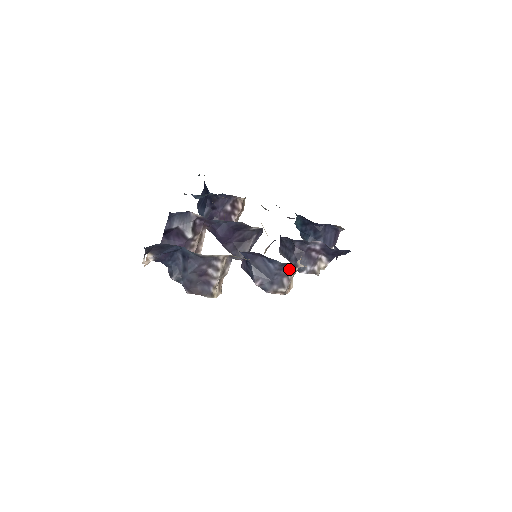
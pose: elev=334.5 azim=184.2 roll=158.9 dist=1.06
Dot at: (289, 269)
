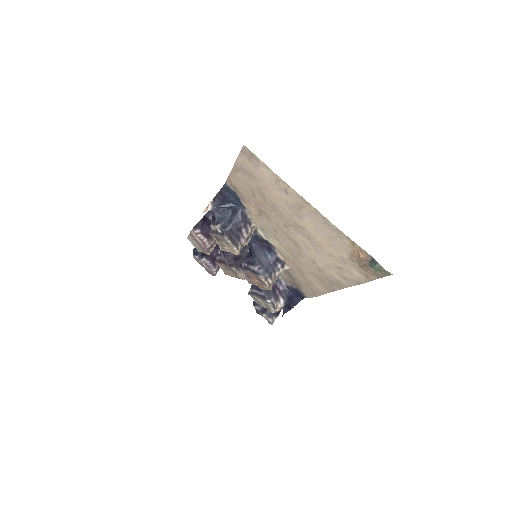
Dot at: (278, 267)
